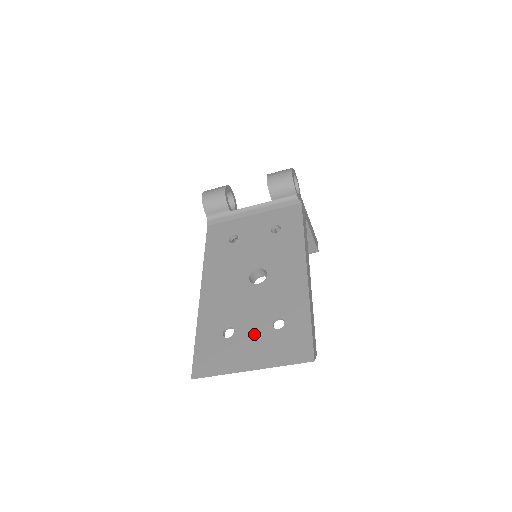
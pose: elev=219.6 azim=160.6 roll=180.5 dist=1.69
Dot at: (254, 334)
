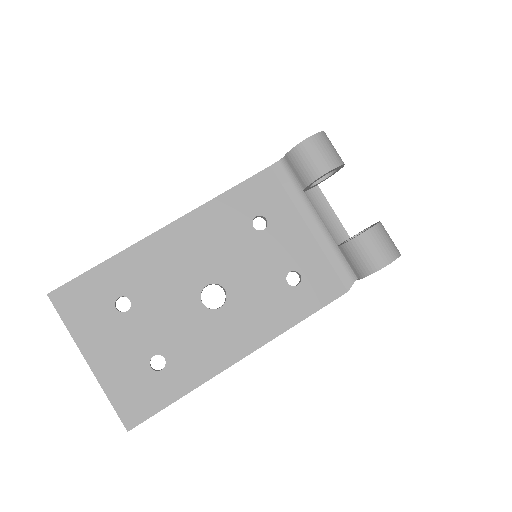
Dot at: (133, 340)
